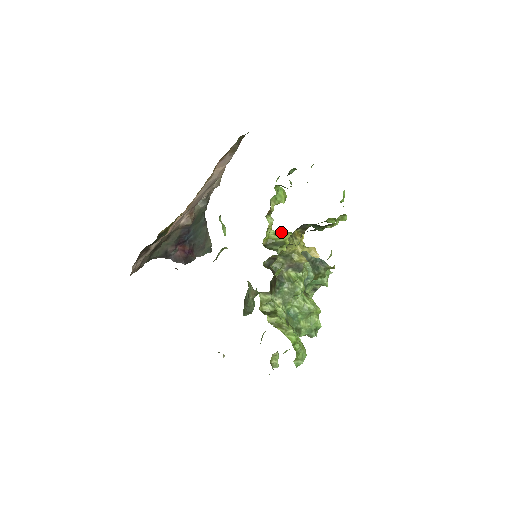
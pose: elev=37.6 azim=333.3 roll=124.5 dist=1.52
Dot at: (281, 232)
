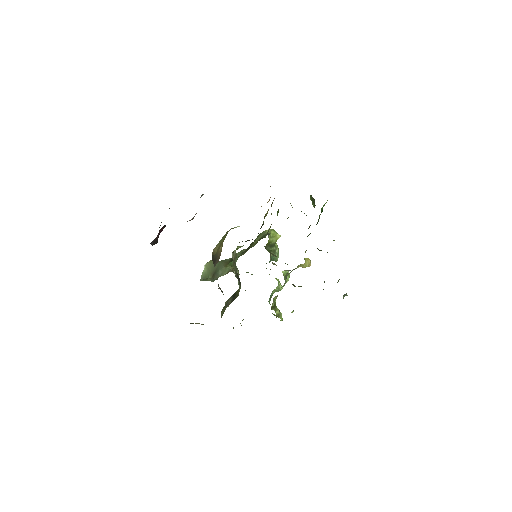
Dot at: (272, 233)
